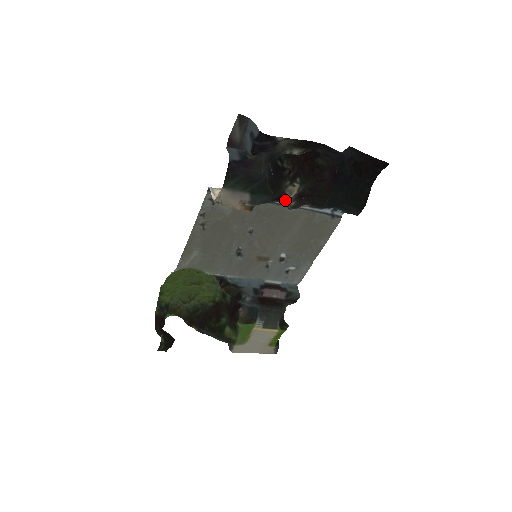
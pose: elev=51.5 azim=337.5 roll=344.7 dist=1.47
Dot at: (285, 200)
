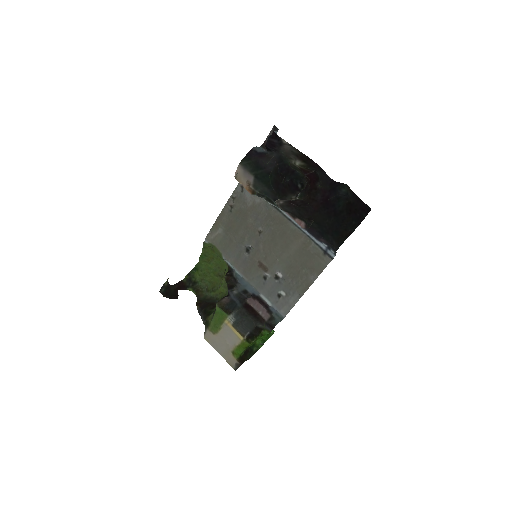
Dot at: occluded
